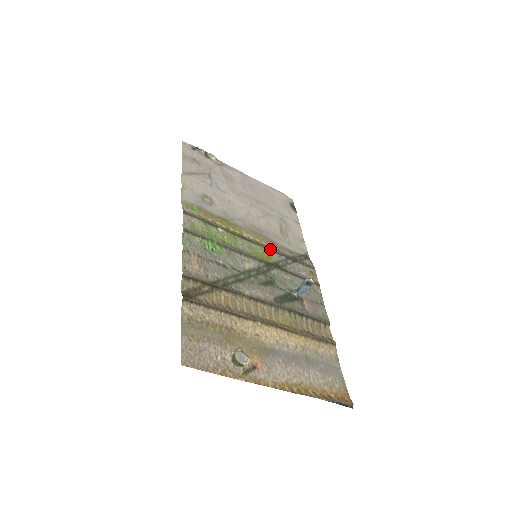
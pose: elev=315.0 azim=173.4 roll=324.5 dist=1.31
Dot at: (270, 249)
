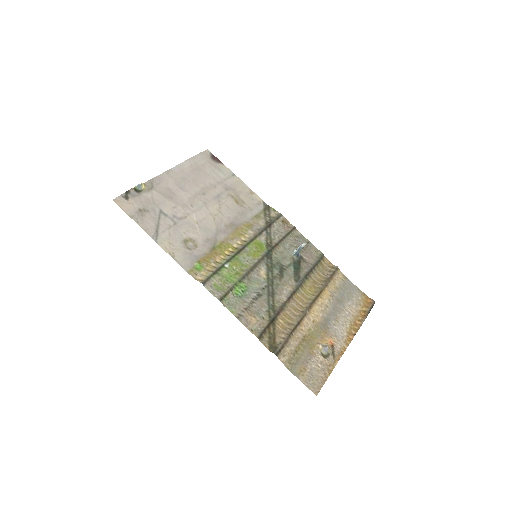
Dot at: (255, 237)
